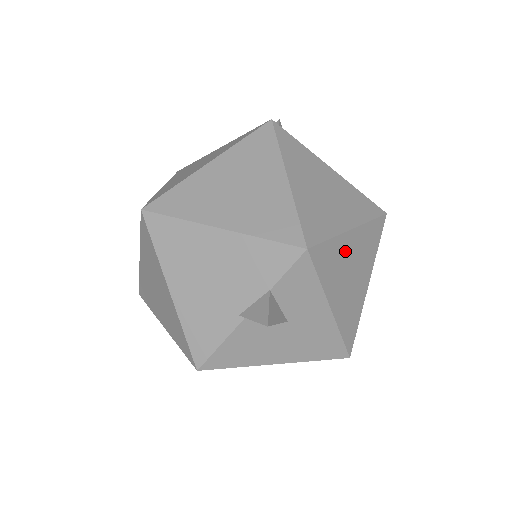
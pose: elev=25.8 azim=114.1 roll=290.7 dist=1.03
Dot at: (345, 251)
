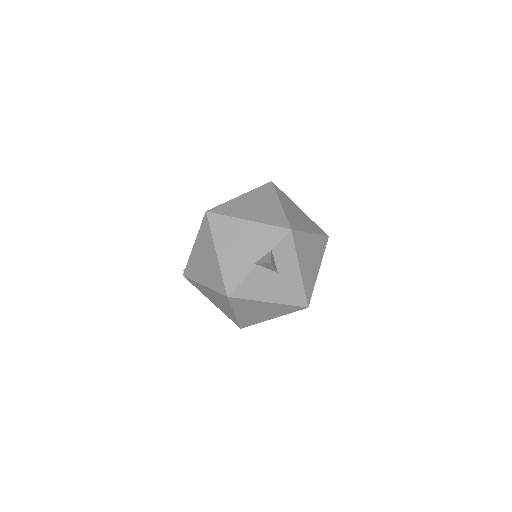
Dot at: (308, 243)
